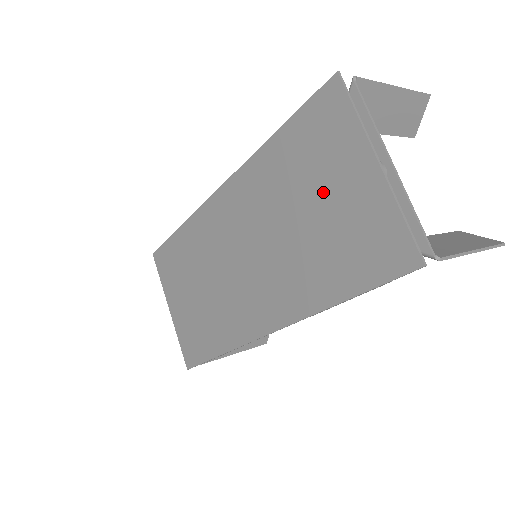
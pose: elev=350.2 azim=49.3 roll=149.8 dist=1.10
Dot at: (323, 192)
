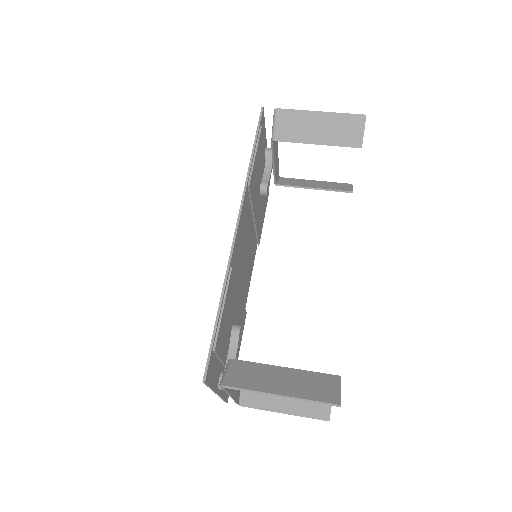
Dot at: occluded
